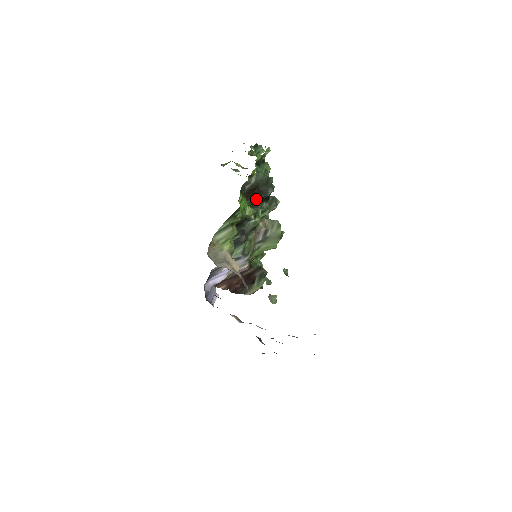
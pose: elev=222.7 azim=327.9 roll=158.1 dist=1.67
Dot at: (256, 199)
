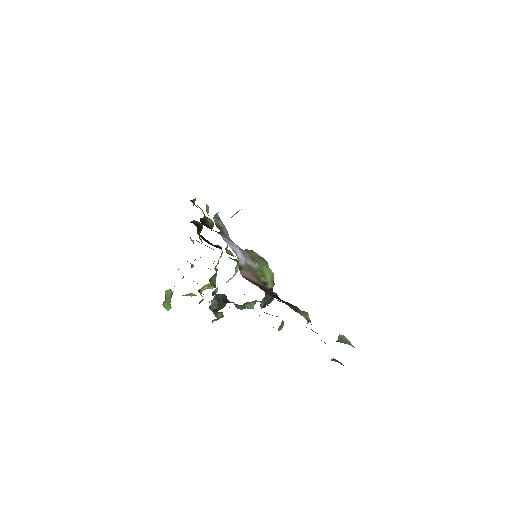
Dot at: (211, 244)
